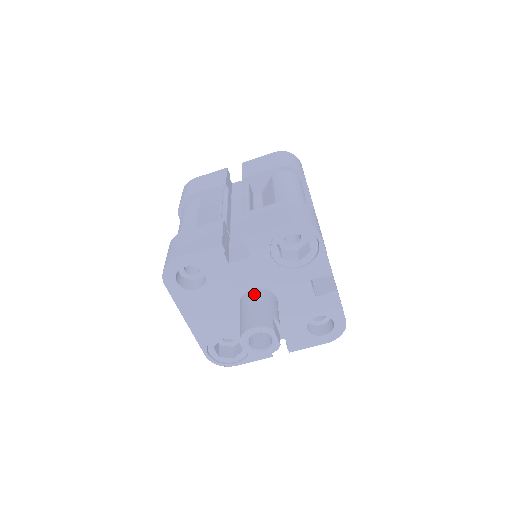
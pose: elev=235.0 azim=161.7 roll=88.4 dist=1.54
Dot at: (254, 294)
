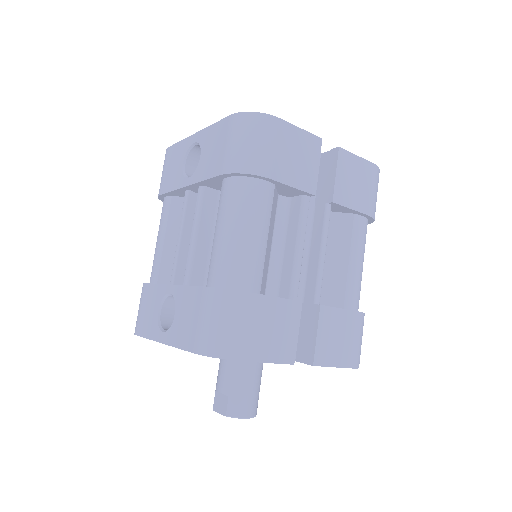
Dot at: (256, 363)
